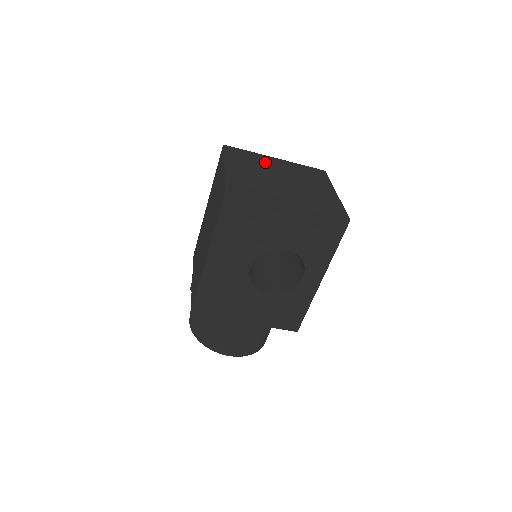
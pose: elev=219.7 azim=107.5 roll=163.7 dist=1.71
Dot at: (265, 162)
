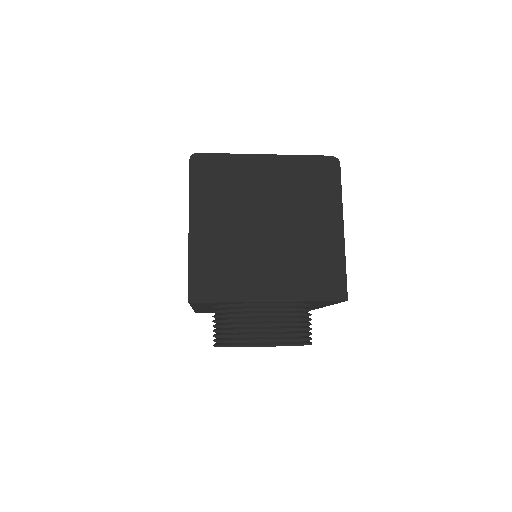
Dot at: (248, 186)
